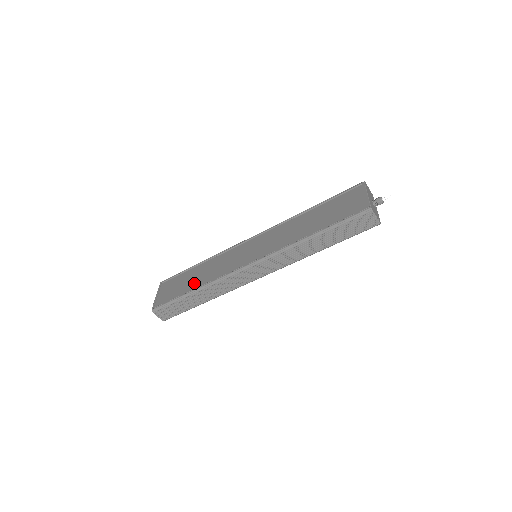
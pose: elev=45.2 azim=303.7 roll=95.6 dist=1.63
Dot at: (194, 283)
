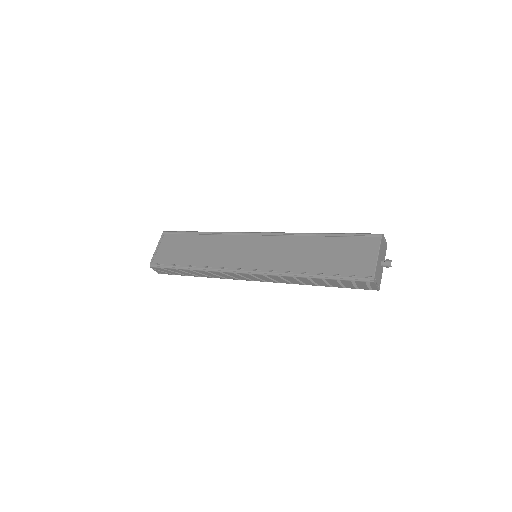
Dot at: (192, 257)
